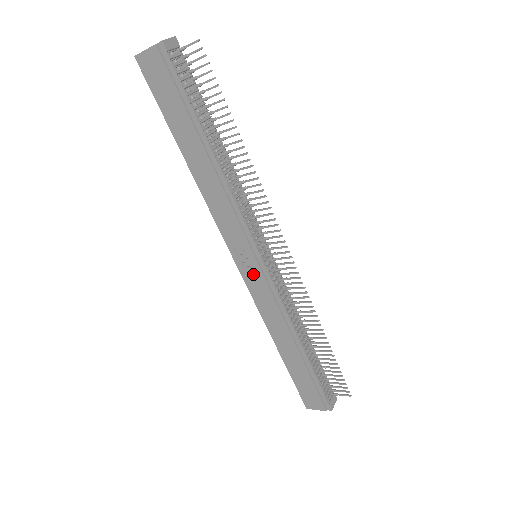
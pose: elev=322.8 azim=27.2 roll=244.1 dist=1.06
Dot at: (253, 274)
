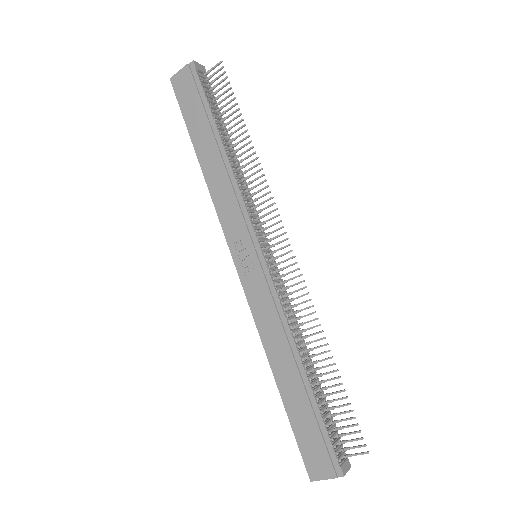
Dot at: (251, 272)
